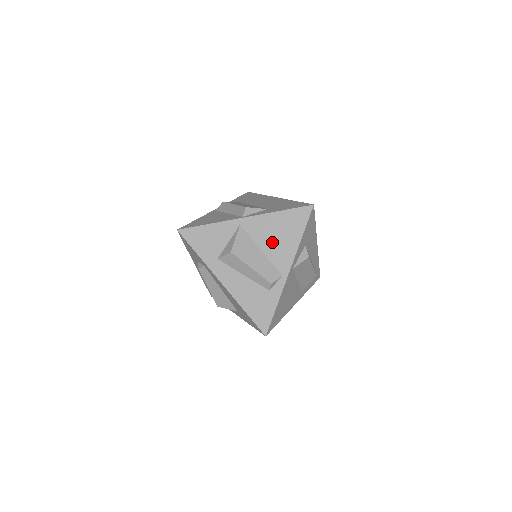
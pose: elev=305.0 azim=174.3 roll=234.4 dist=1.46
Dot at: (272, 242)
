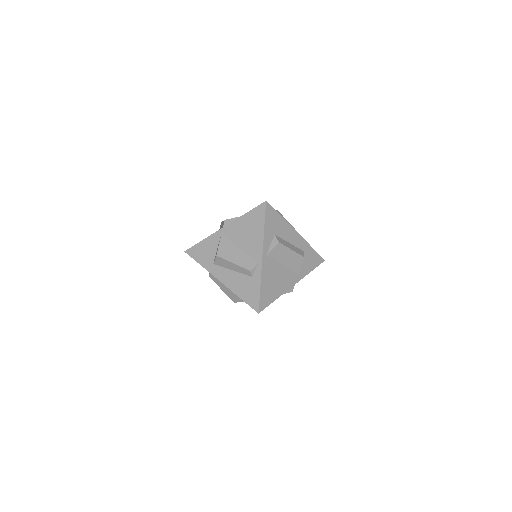
Dot at: (245, 239)
